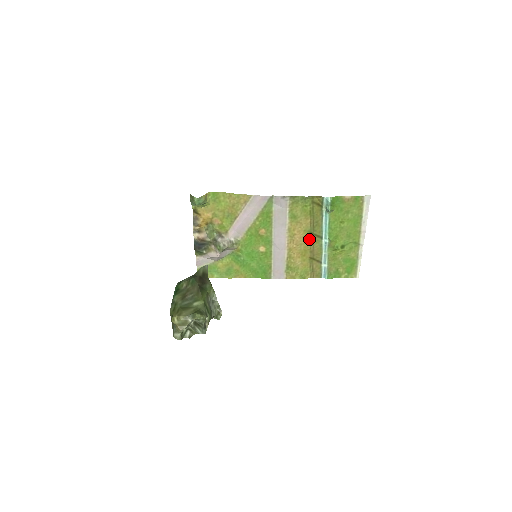
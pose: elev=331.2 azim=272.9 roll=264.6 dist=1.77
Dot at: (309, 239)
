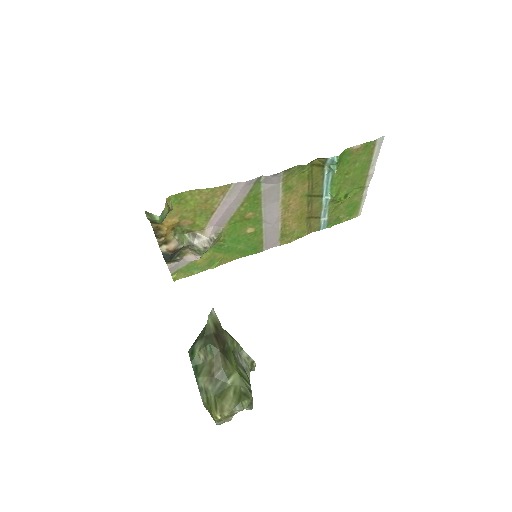
Dot at: (306, 202)
